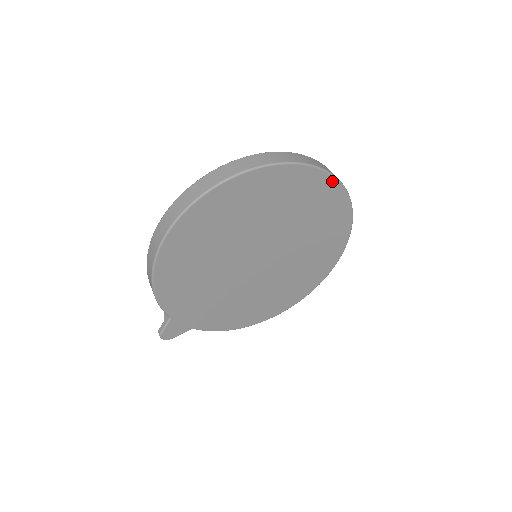
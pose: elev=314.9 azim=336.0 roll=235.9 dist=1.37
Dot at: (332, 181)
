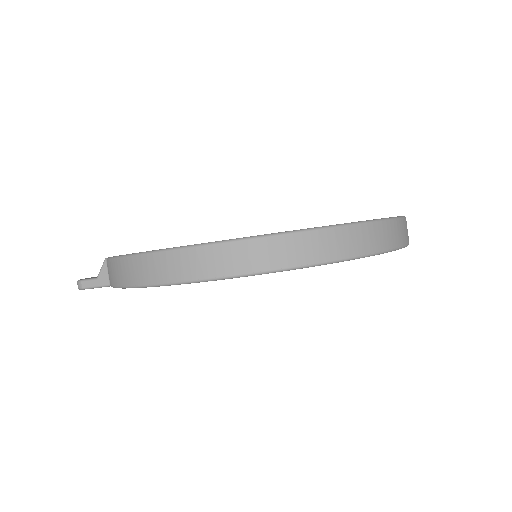
Dot at: occluded
